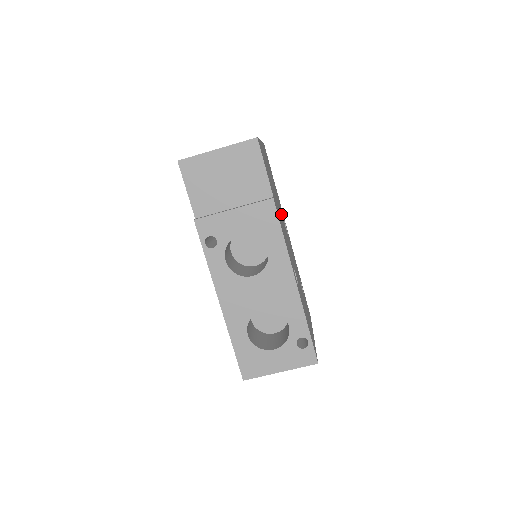
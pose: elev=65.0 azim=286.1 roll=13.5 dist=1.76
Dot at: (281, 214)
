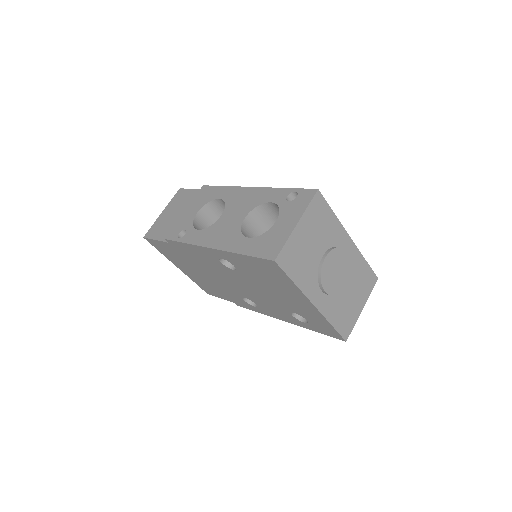
Dot at: occluded
